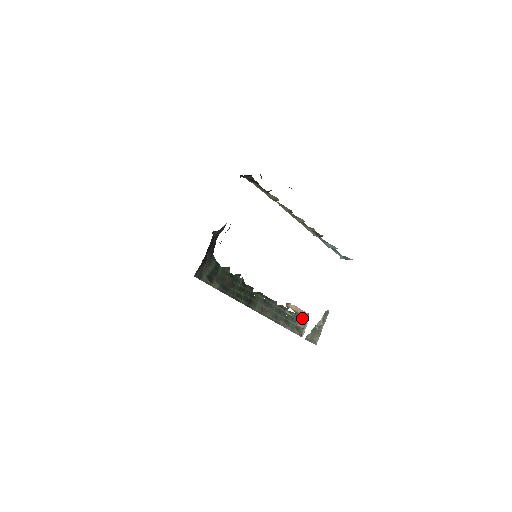
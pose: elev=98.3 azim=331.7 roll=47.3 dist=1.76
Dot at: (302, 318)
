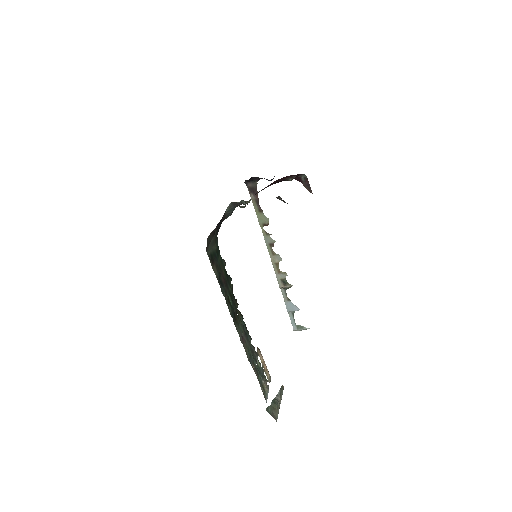
Dot at: (266, 379)
